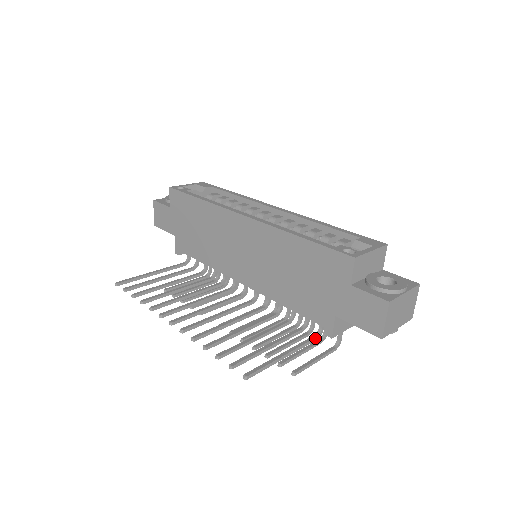
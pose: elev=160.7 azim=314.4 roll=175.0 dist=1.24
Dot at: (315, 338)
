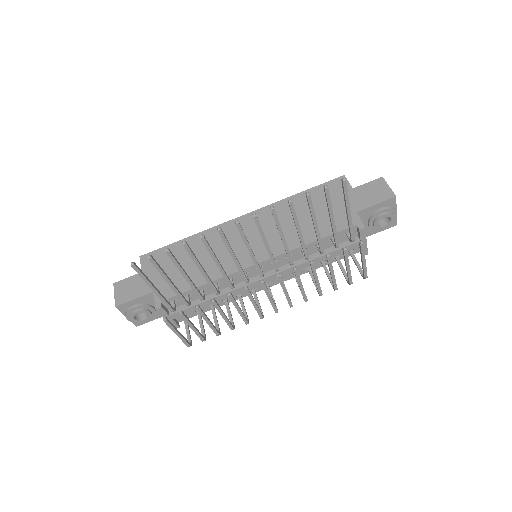
Dot at: (353, 236)
